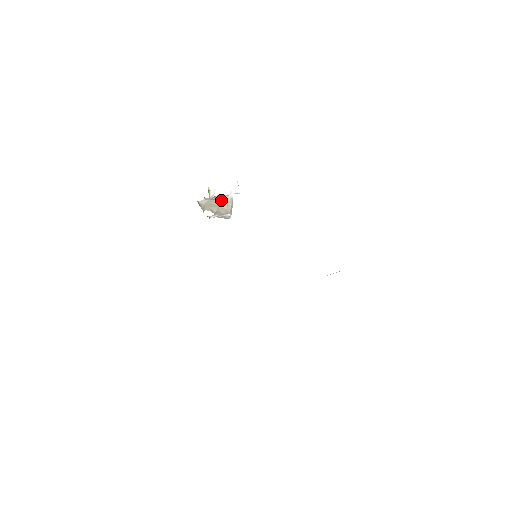
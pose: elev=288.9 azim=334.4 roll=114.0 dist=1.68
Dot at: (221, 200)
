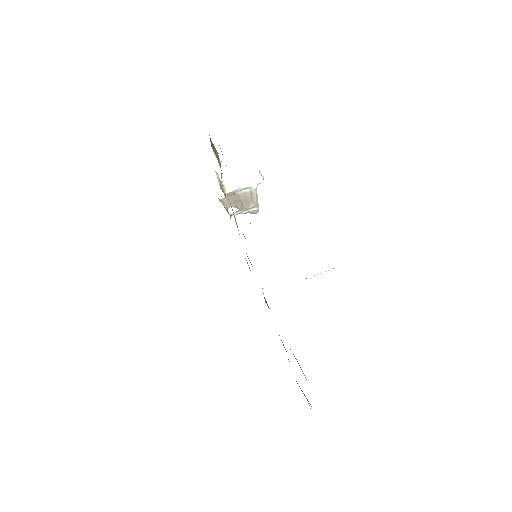
Dot at: (244, 193)
